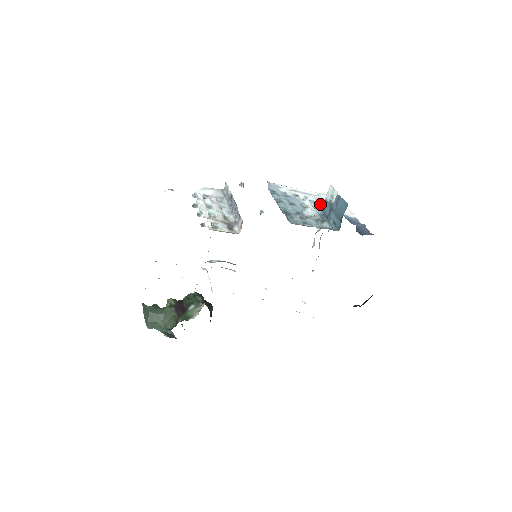
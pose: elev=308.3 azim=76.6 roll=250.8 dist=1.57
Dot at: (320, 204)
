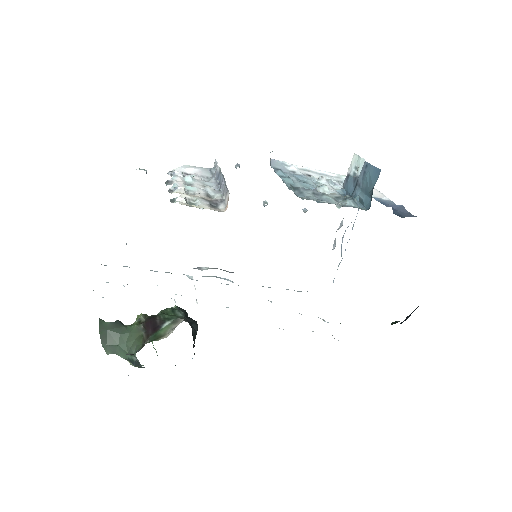
Dot at: (341, 185)
